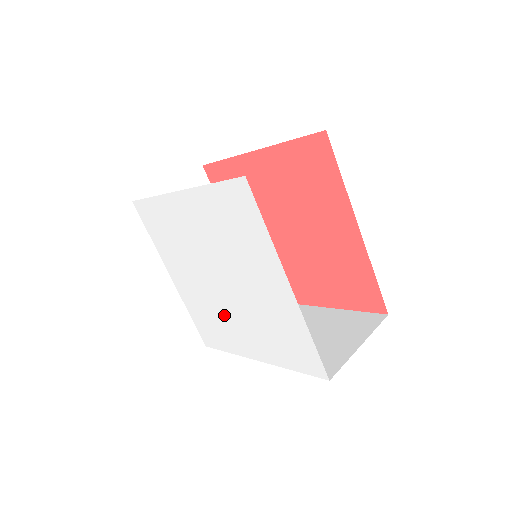
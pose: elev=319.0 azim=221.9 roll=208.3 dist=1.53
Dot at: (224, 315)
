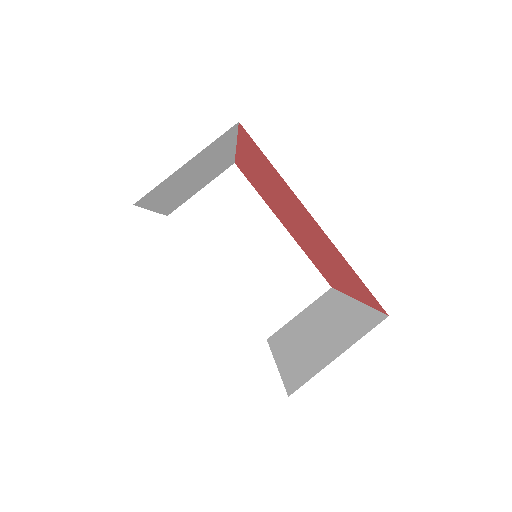
Dot at: occluded
